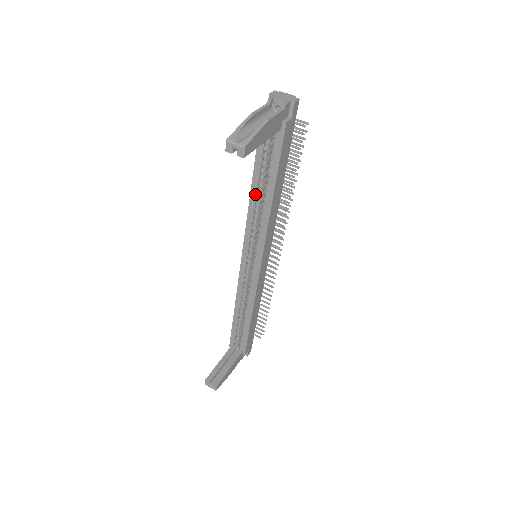
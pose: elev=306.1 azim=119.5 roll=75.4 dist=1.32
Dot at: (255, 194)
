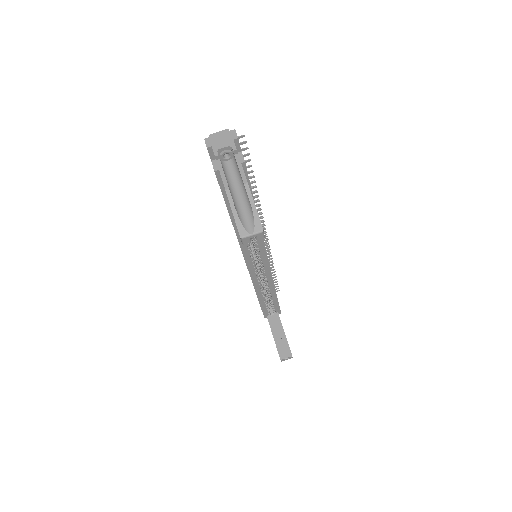
Dot at: occluded
